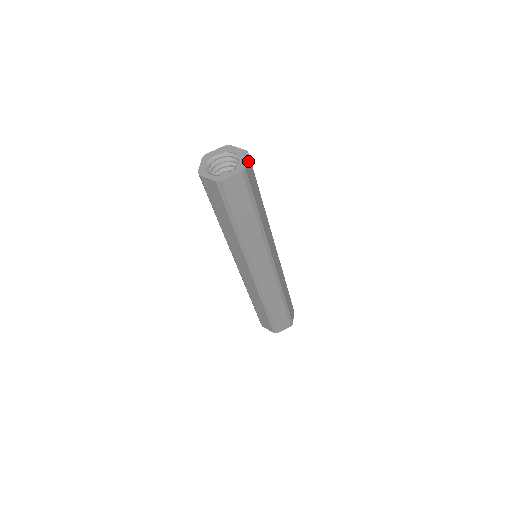
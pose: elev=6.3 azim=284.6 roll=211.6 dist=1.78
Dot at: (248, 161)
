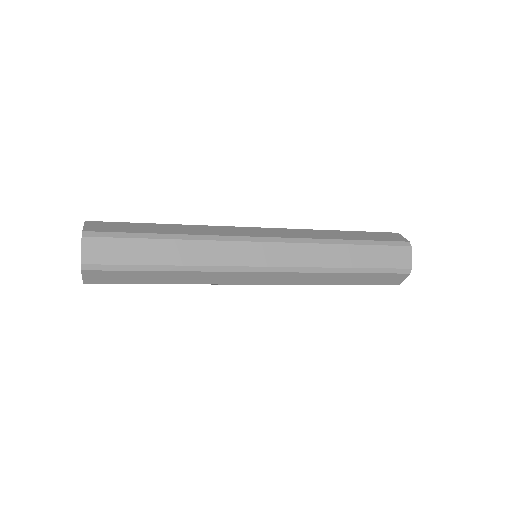
Dot at: (86, 246)
